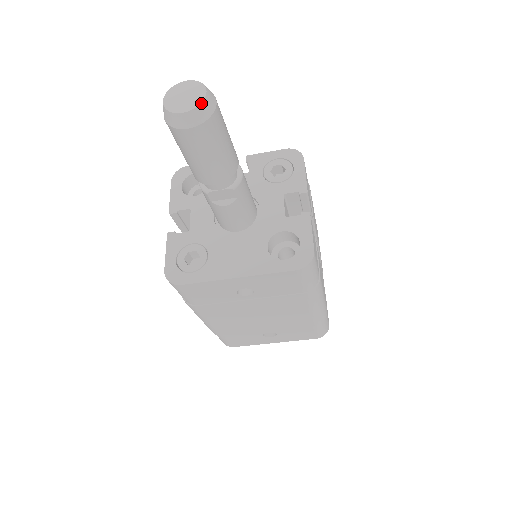
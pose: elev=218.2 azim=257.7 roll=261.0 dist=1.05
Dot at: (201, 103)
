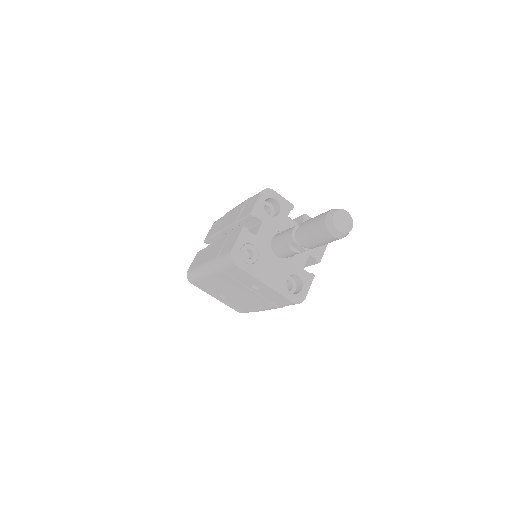
Dot at: (348, 233)
